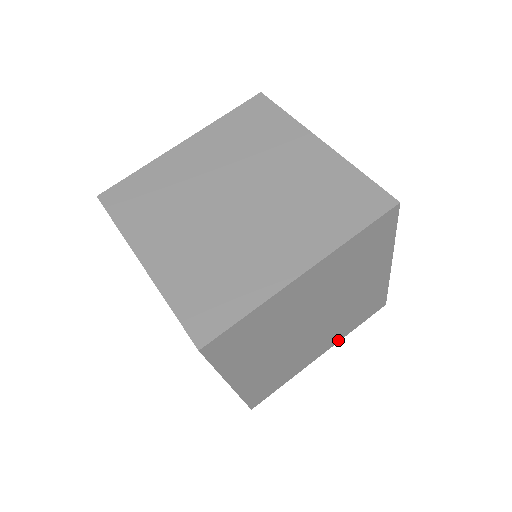
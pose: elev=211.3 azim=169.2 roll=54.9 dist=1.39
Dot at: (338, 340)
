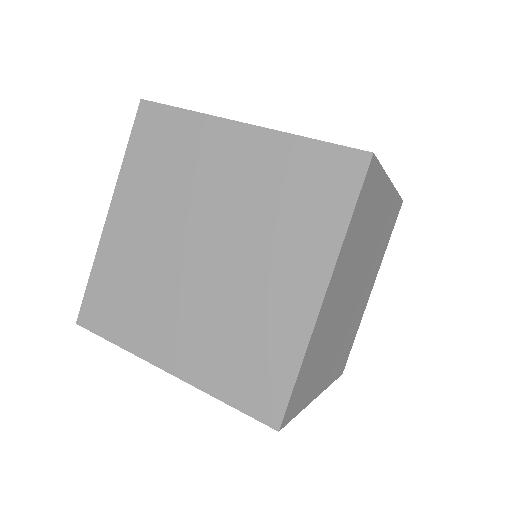
Dot at: occluded
